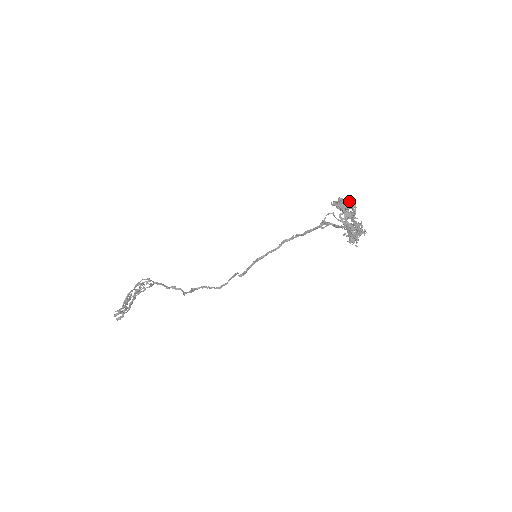
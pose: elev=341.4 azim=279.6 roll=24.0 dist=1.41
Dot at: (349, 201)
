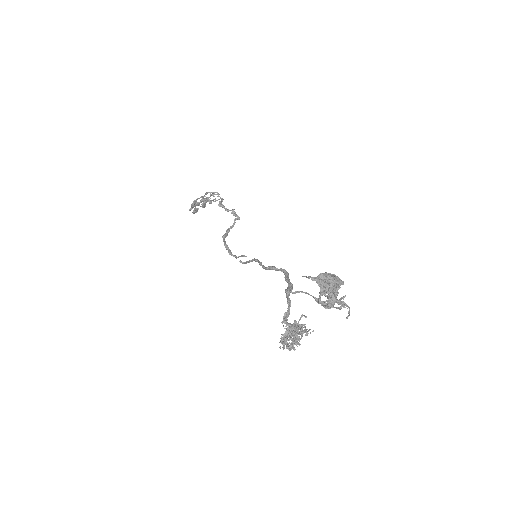
Dot at: occluded
